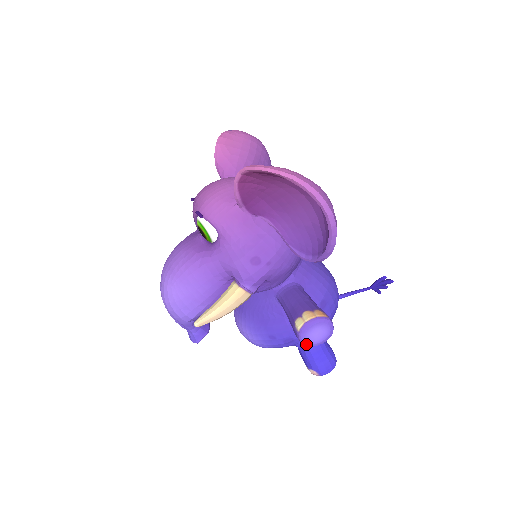
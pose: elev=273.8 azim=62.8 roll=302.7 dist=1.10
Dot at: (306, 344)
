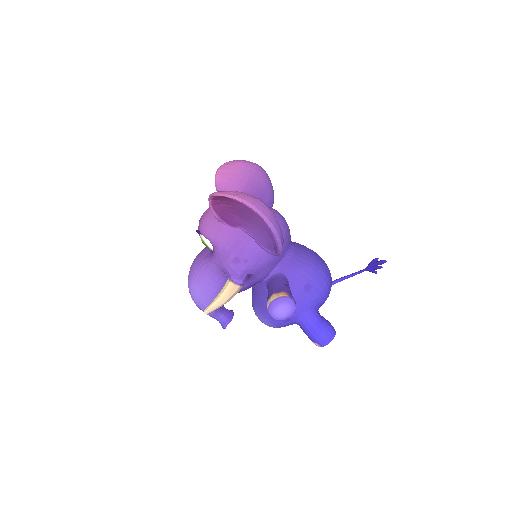
Dot at: (276, 319)
